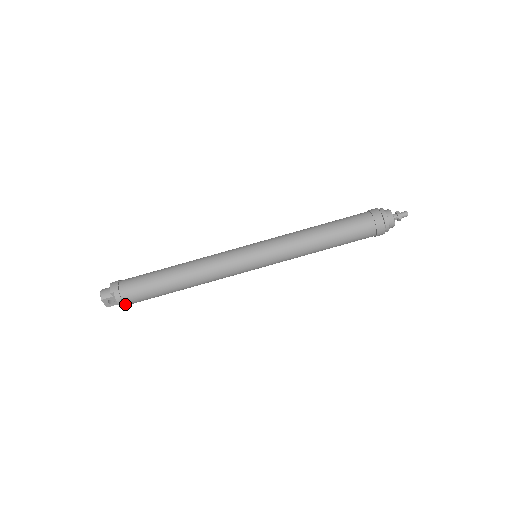
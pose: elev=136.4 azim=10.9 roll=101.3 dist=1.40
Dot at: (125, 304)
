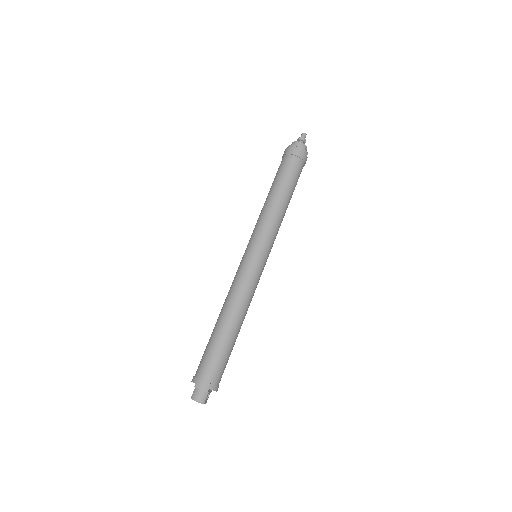
Dot at: (218, 386)
